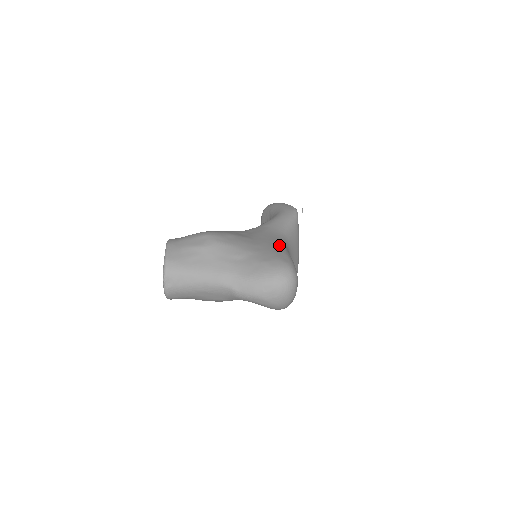
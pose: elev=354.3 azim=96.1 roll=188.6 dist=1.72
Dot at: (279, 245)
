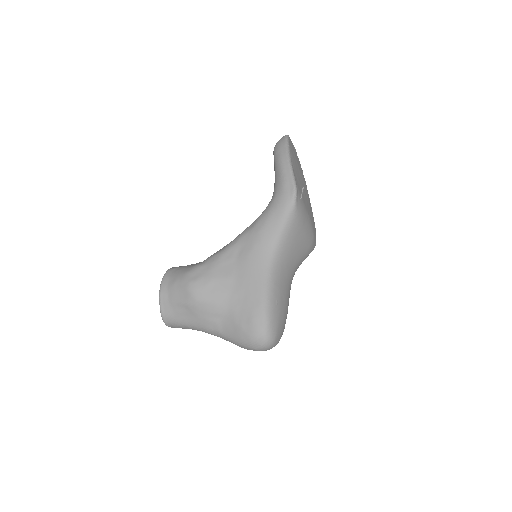
Dot at: (260, 288)
